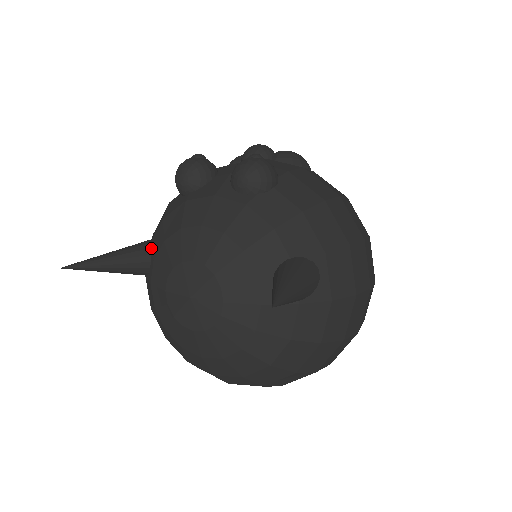
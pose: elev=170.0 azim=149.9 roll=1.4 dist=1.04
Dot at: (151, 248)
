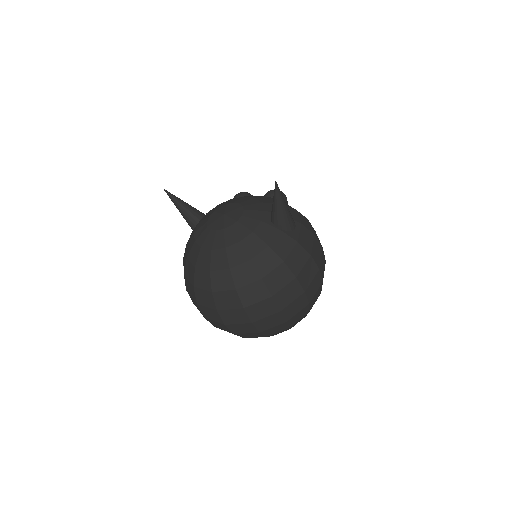
Dot at: occluded
